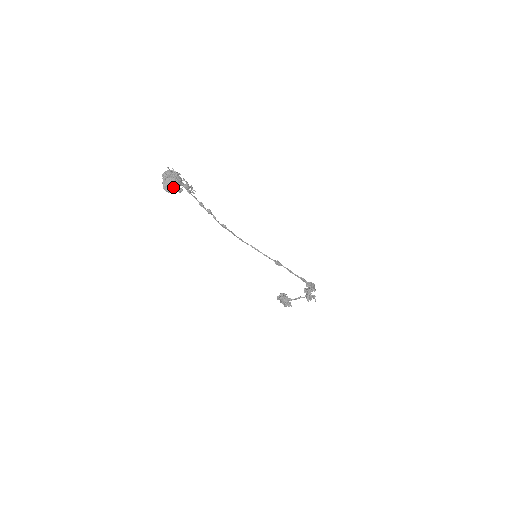
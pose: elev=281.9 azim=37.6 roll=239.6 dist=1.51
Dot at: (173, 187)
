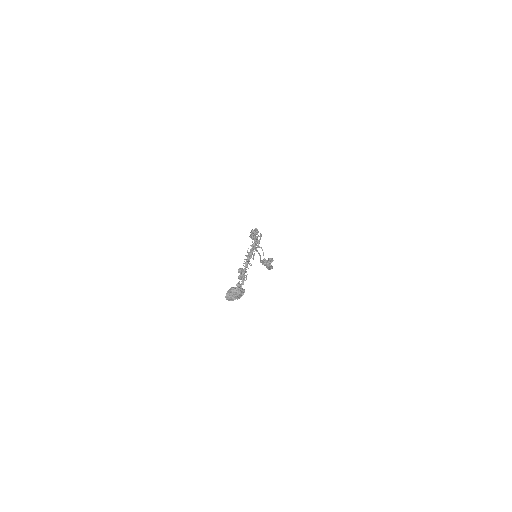
Dot at: (232, 300)
